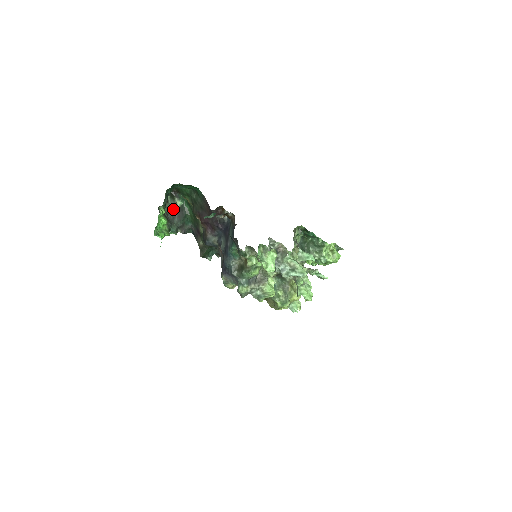
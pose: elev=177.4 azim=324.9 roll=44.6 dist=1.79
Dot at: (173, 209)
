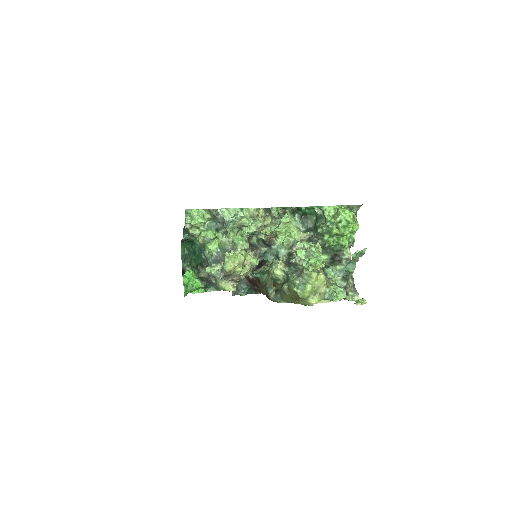
Dot at: occluded
